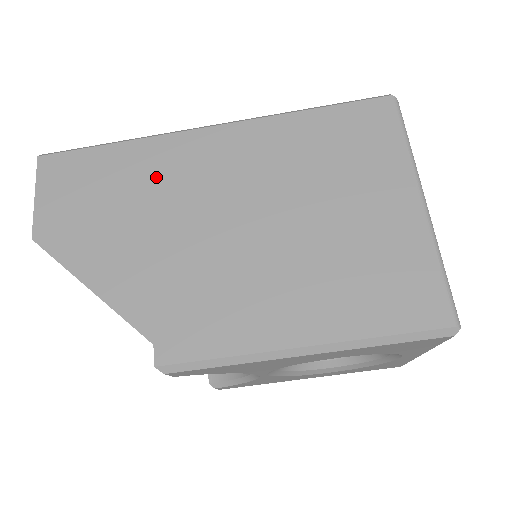
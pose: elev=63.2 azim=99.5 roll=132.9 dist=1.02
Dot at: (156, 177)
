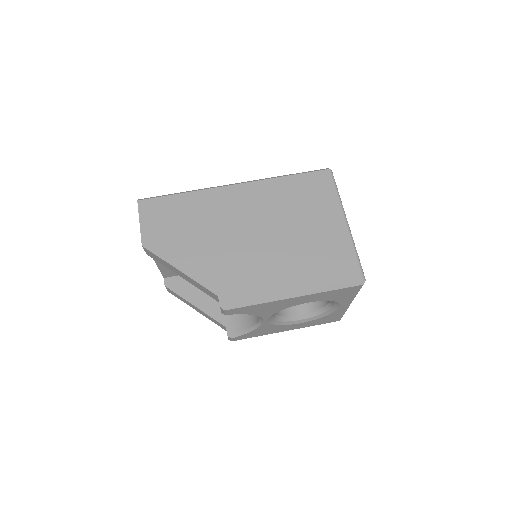
Dot at: (208, 211)
